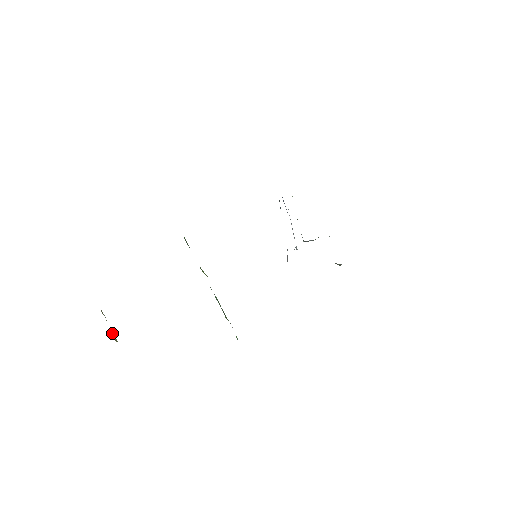
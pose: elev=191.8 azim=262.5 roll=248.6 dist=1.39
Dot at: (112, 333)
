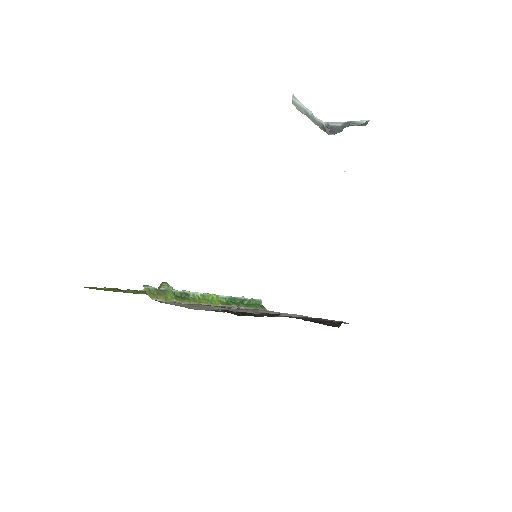
Dot at: occluded
